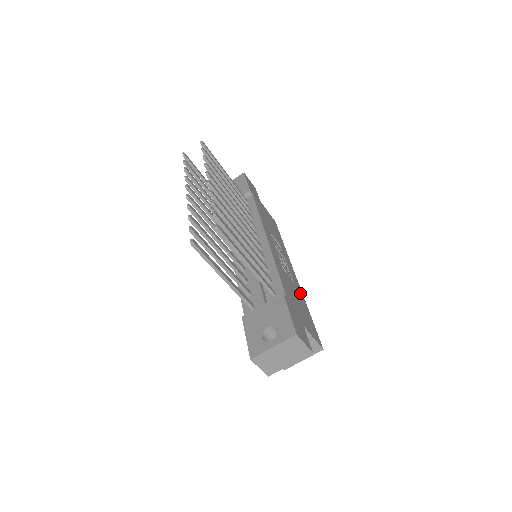
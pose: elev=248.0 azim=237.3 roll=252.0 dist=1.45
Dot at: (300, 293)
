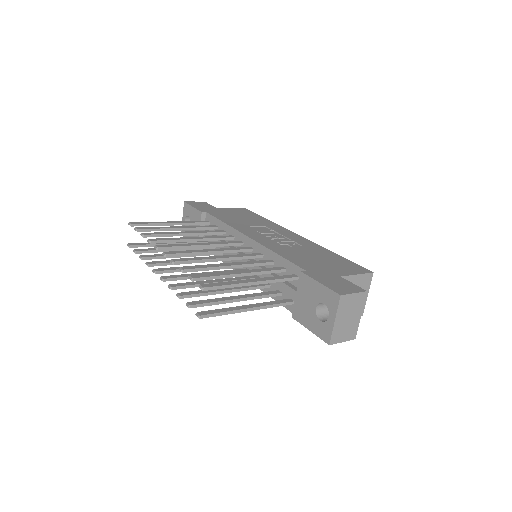
Dot at: (314, 247)
